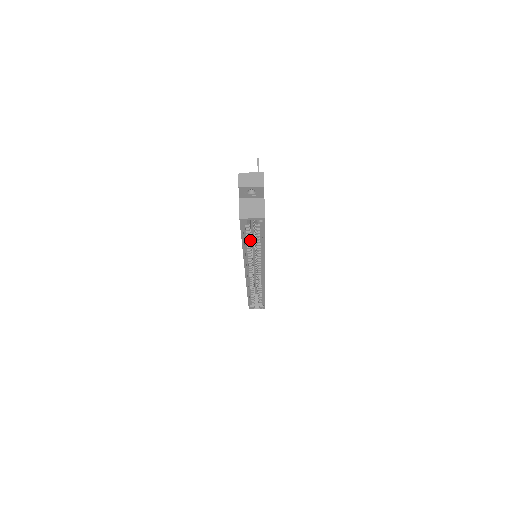
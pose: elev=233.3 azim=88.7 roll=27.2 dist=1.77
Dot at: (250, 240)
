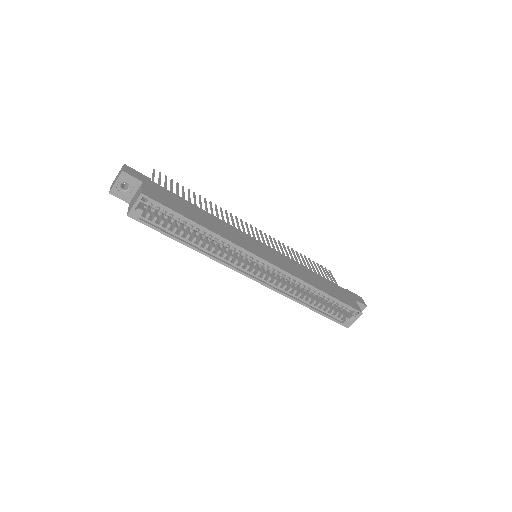
Dot at: (187, 234)
